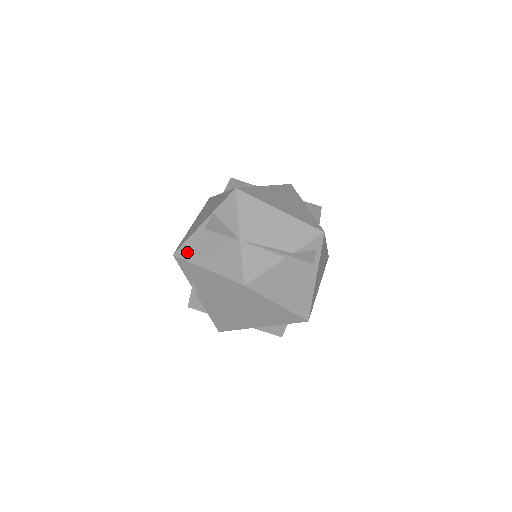
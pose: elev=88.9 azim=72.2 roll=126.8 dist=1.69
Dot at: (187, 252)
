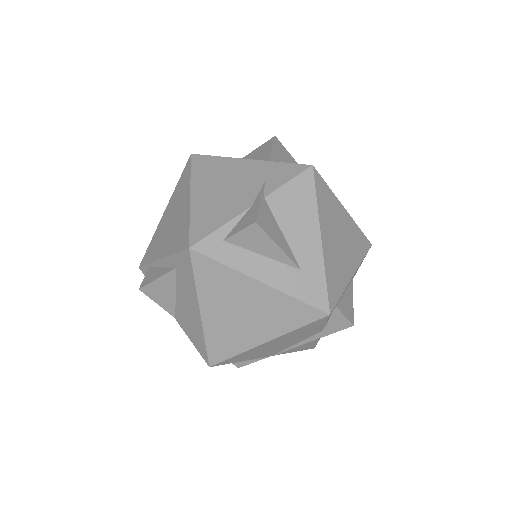
Dot at: occluded
